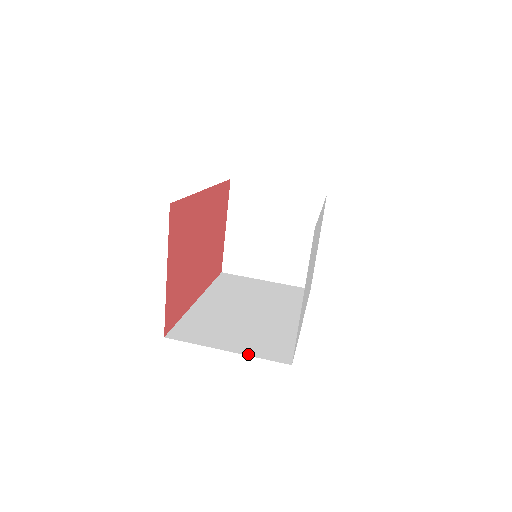
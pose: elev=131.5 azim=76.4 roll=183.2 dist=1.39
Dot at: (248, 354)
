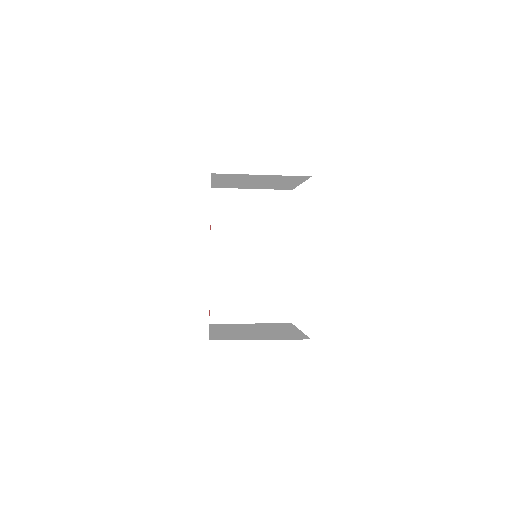
Dot at: occluded
